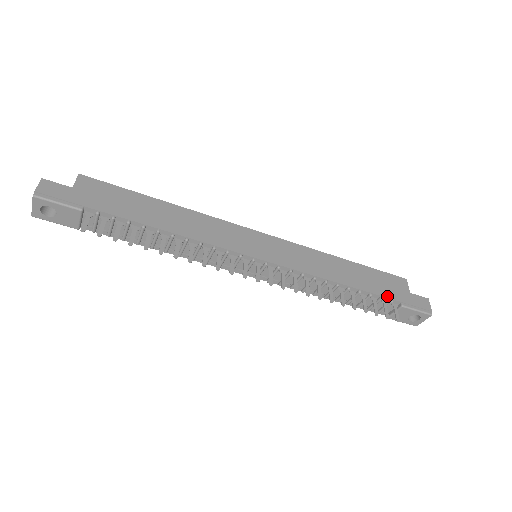
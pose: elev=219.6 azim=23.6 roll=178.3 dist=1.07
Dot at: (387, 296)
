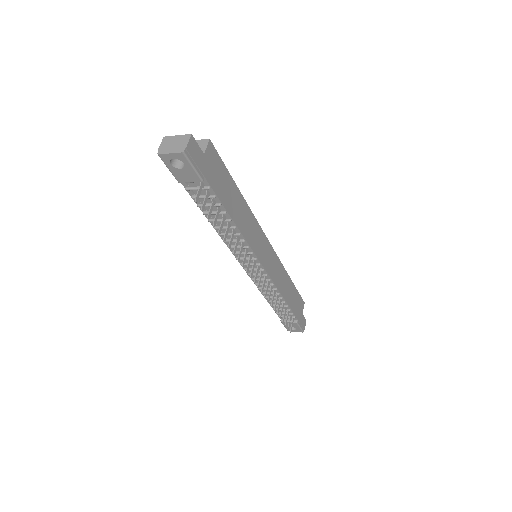
Dot at: (295, 314)
